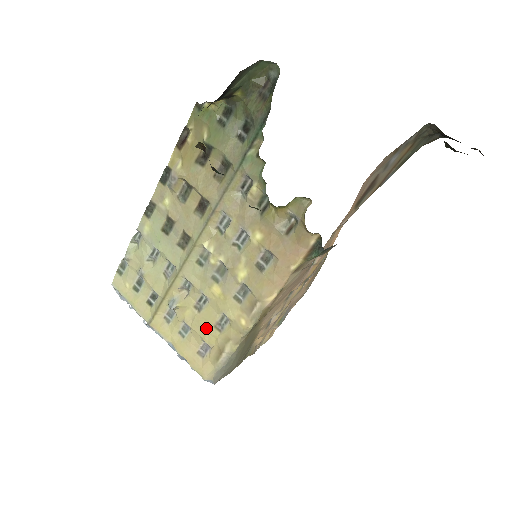
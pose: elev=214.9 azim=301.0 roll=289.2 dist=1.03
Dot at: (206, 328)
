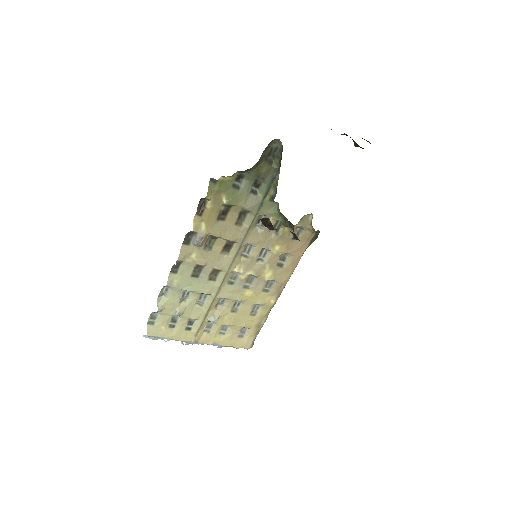
Dot at: (244, 319)
